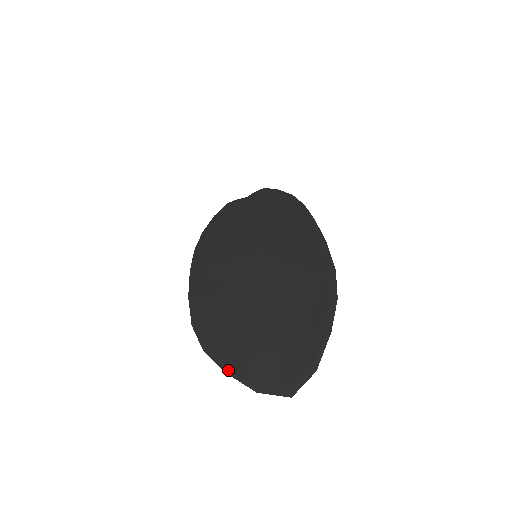
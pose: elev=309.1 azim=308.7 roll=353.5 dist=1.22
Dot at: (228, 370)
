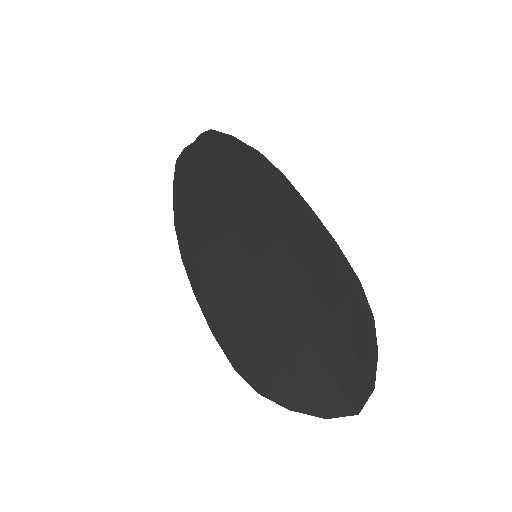
Dot at: (292, 407)
